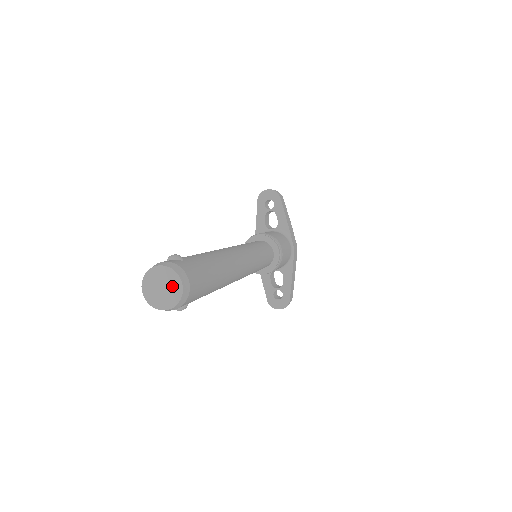
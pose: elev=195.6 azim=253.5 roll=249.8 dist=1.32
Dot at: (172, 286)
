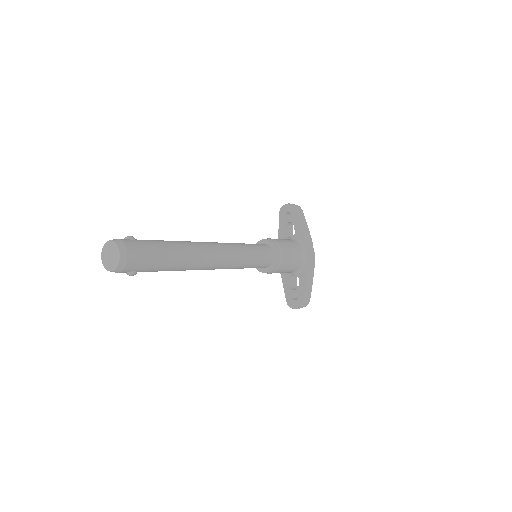
Dot at: (115, 254)
